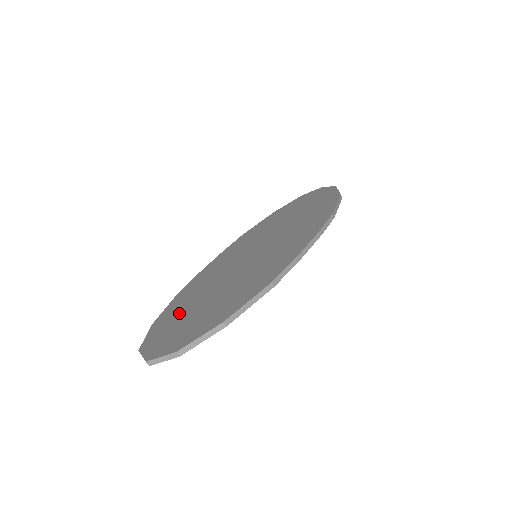
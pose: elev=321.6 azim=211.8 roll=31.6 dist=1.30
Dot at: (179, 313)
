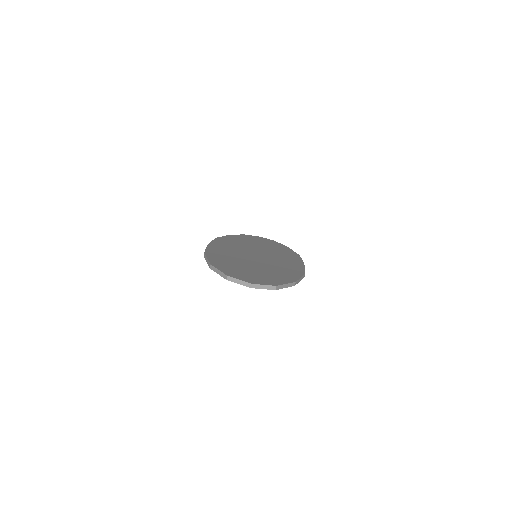
Dot at: (234, 265)
